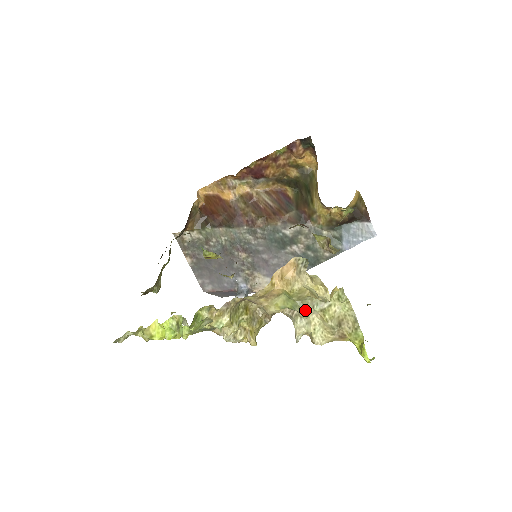
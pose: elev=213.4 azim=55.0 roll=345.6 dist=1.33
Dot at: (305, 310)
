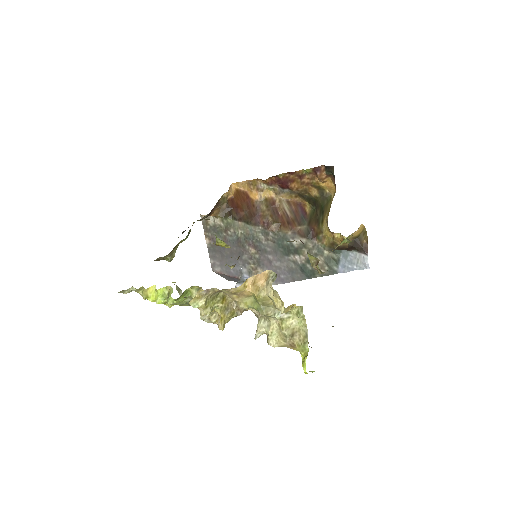
Dot at: (266, 315)
